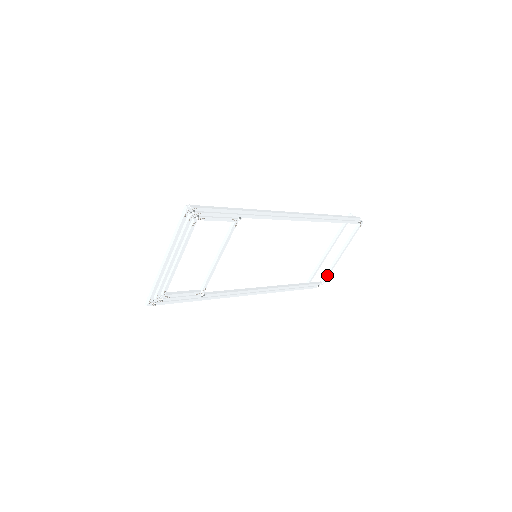
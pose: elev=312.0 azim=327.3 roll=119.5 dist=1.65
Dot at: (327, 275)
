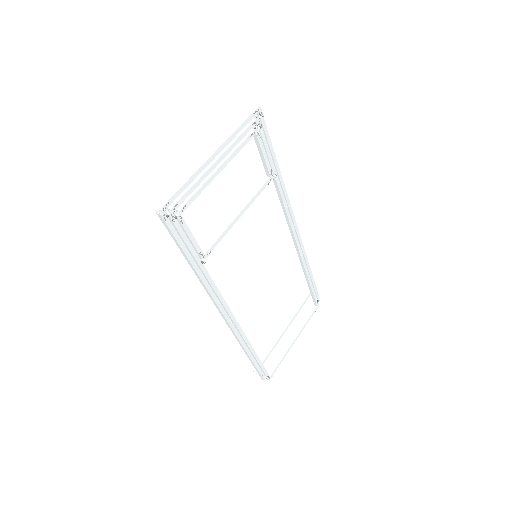
Dot at: (277, 366)
